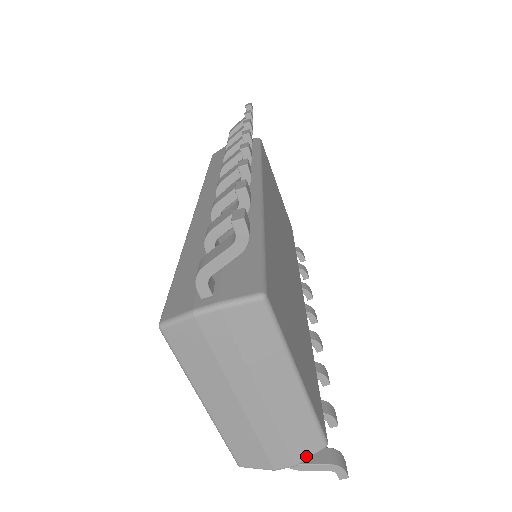
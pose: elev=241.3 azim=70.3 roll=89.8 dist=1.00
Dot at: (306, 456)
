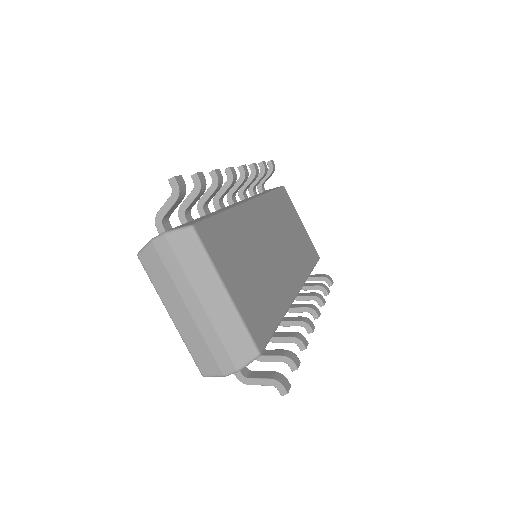
Dot at: (244, 362)
